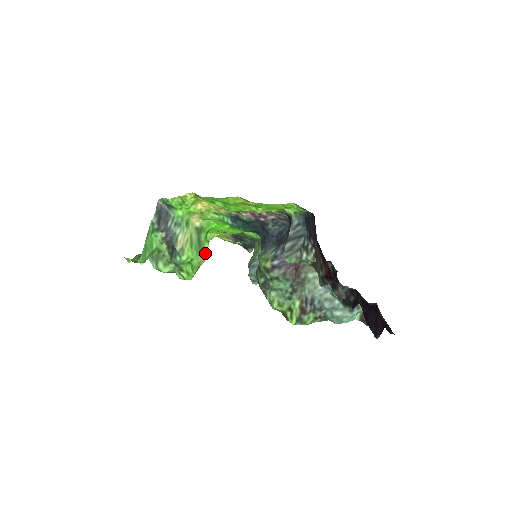
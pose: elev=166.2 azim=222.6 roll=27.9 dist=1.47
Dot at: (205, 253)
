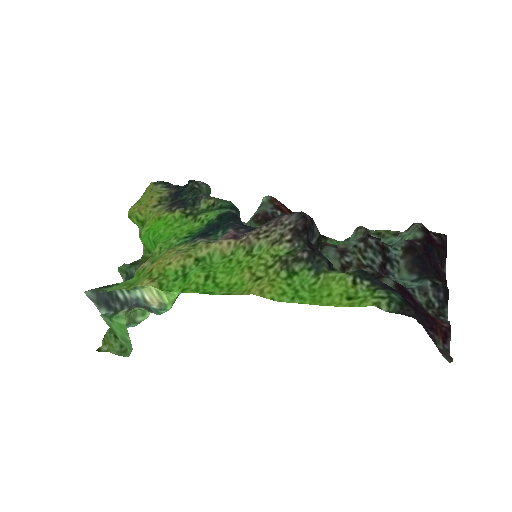
Dot at: occluded
